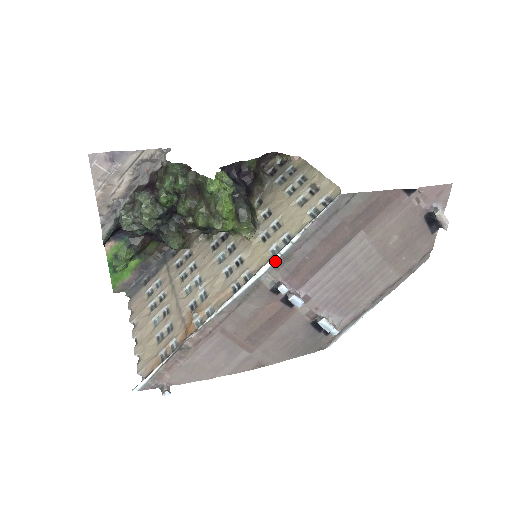
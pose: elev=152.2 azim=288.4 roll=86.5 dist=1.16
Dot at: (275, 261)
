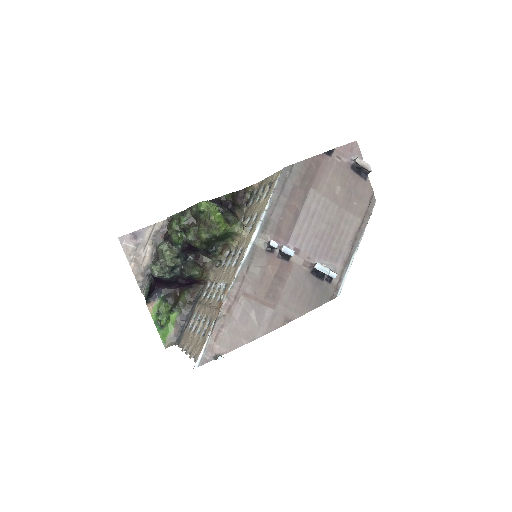
Dot at: (260, 227)
